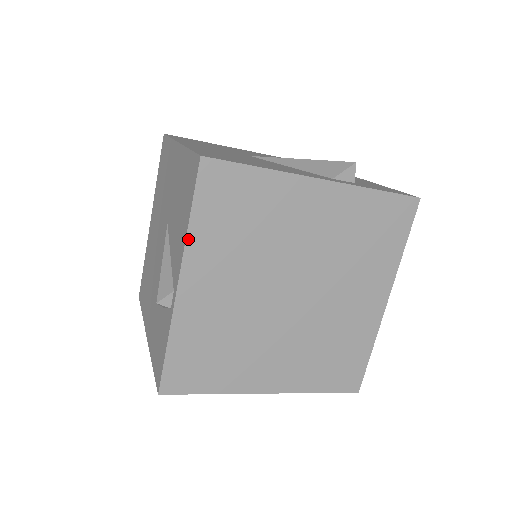
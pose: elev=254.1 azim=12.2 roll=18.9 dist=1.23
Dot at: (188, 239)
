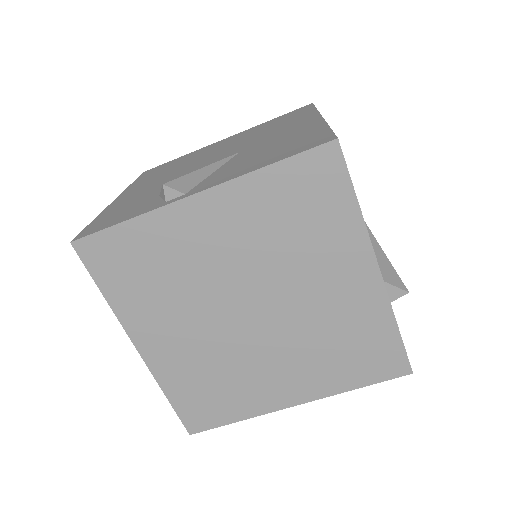
Dot at: (248, 176)
